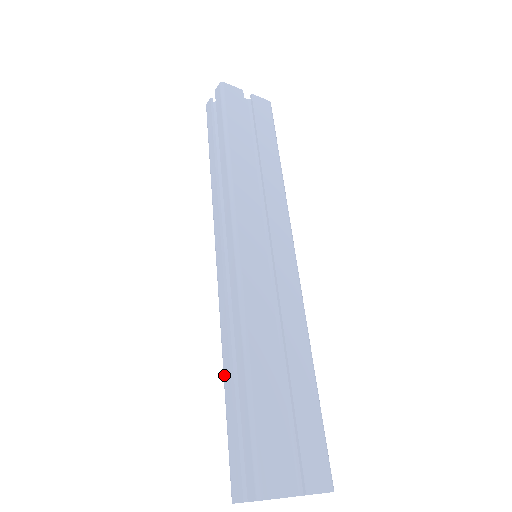
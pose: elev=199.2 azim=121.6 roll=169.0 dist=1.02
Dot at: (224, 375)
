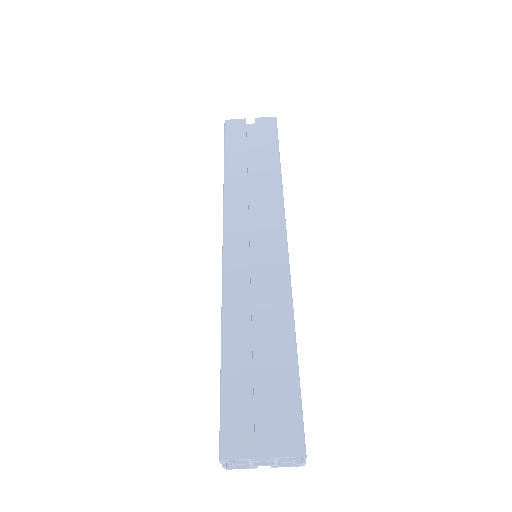
Dot at: occluded
